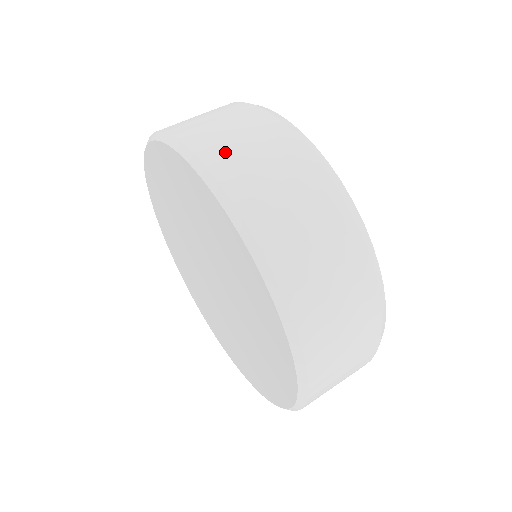
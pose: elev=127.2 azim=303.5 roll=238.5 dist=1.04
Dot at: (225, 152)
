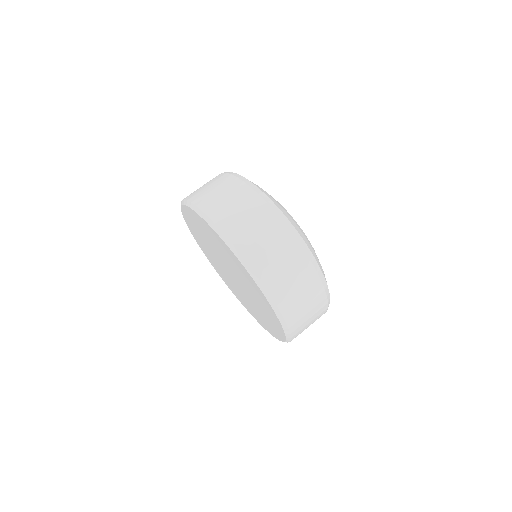
Dot at: (272, 273)
